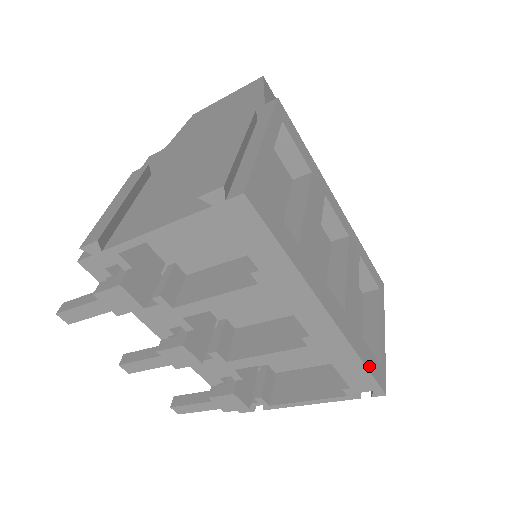
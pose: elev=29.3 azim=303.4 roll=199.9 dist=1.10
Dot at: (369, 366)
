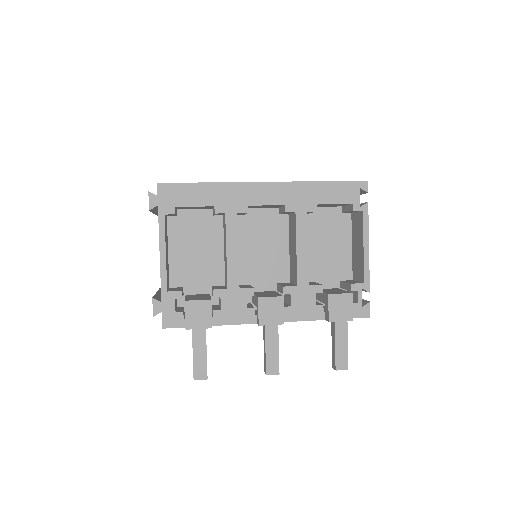
Dot at: (333, 182)
